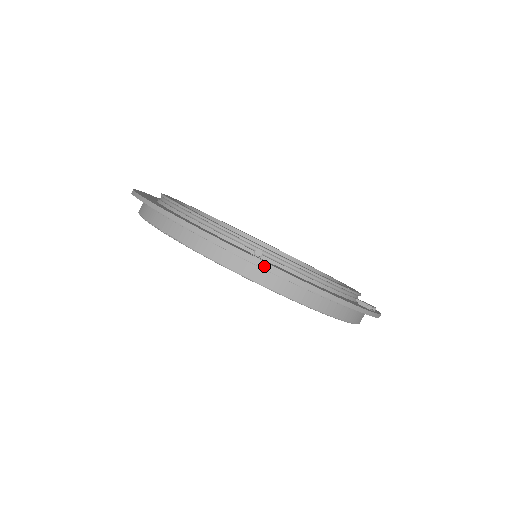
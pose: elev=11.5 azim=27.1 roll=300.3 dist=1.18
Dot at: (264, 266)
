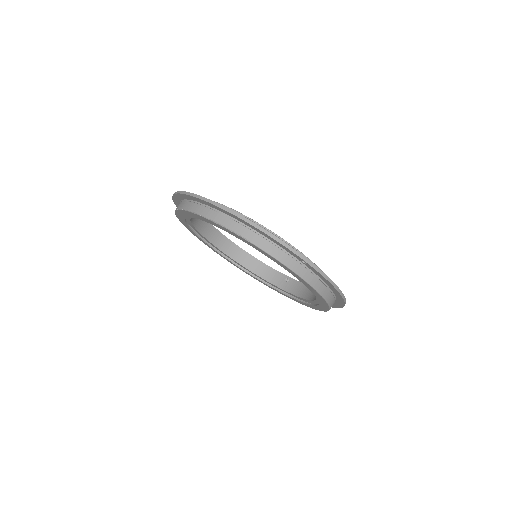
Dot at: (312, 266)
